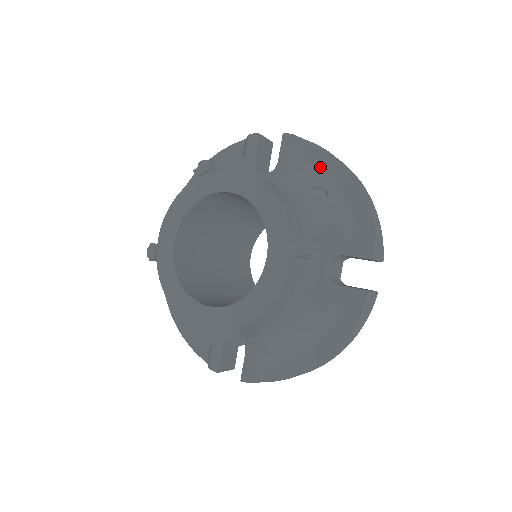
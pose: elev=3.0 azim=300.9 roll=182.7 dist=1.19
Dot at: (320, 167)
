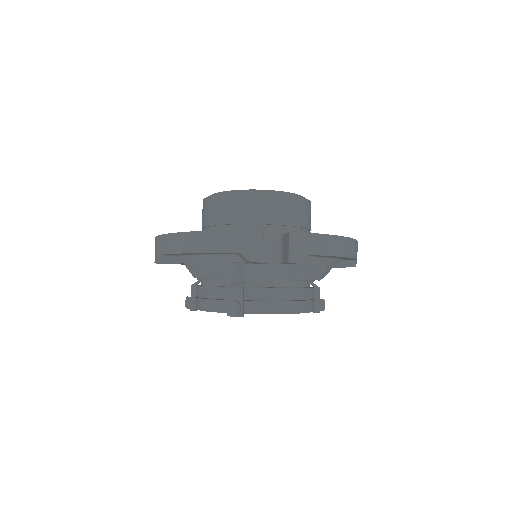
Dot at: (321, 257)
